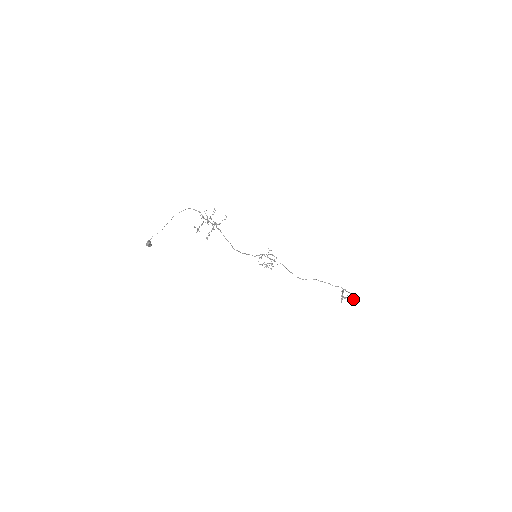
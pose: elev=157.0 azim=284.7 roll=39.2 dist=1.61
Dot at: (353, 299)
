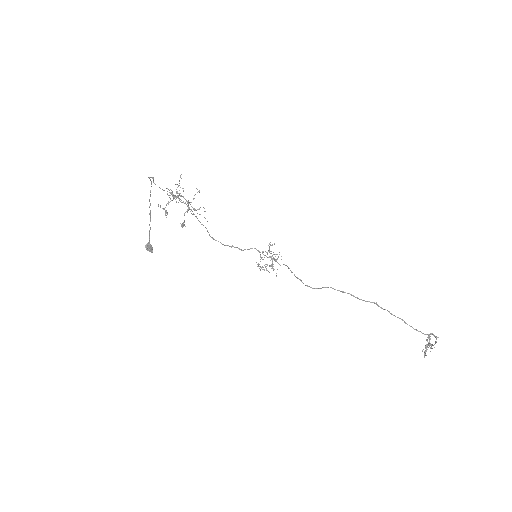
Dot at: occluded
